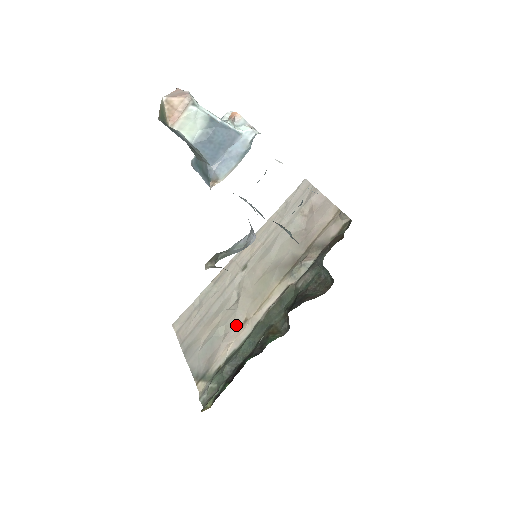
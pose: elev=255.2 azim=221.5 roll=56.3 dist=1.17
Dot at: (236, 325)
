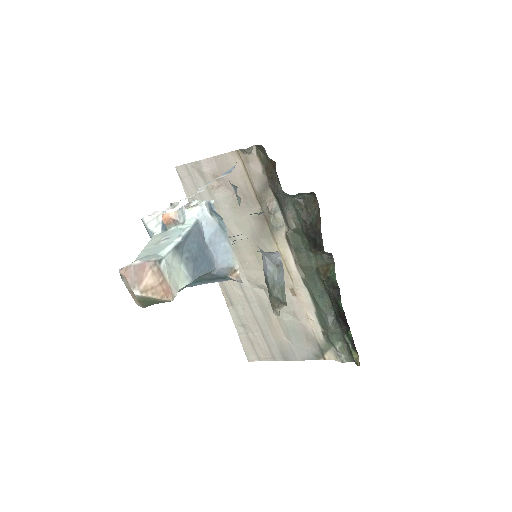
Dot at: (291, 302)
